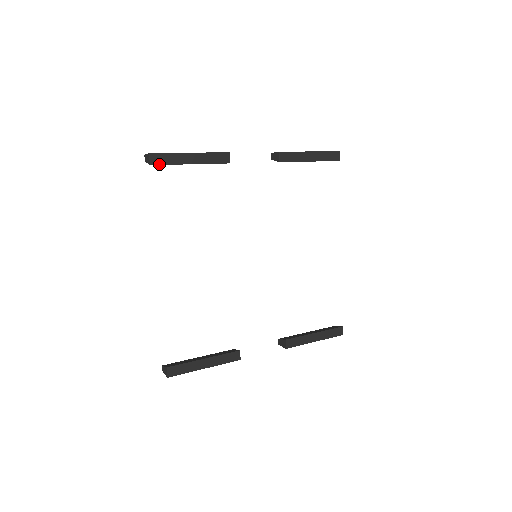
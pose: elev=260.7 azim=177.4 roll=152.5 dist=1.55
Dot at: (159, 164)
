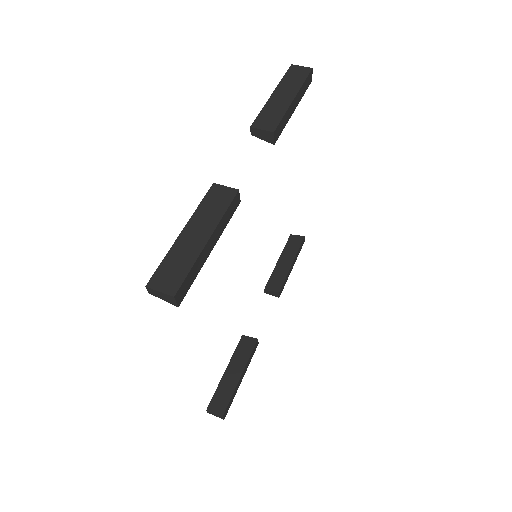
Dot at: (185, 293)
